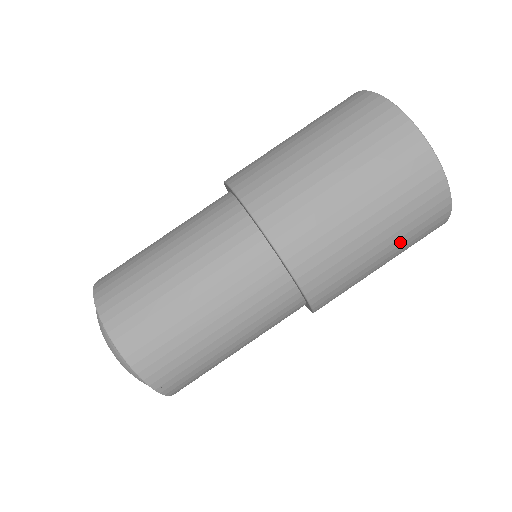
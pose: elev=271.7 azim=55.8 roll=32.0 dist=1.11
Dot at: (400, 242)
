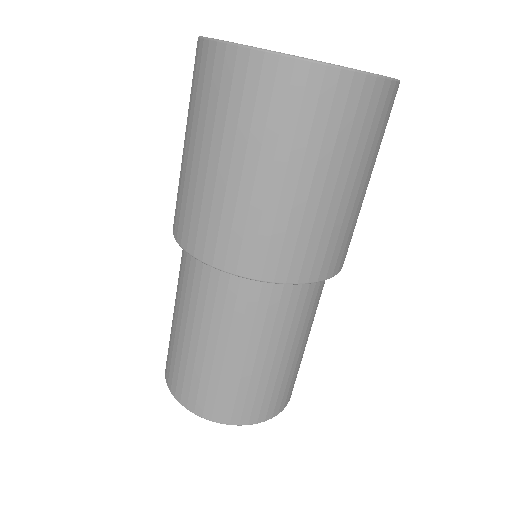
Dot at: (365, 160)
